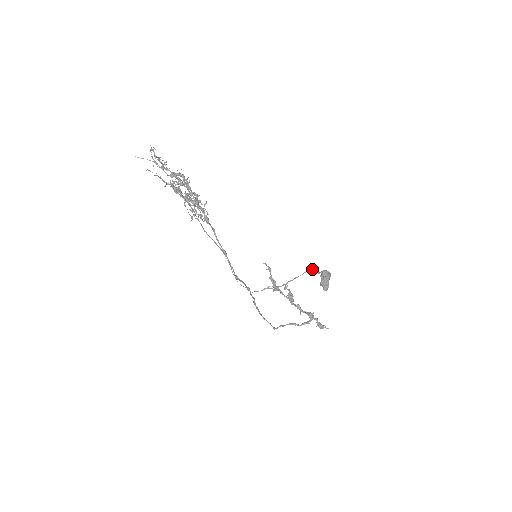
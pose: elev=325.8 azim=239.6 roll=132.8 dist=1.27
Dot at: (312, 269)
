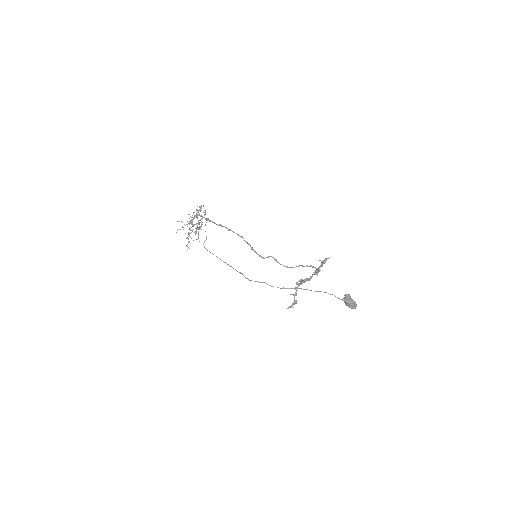
Dot at: (328, 293)
